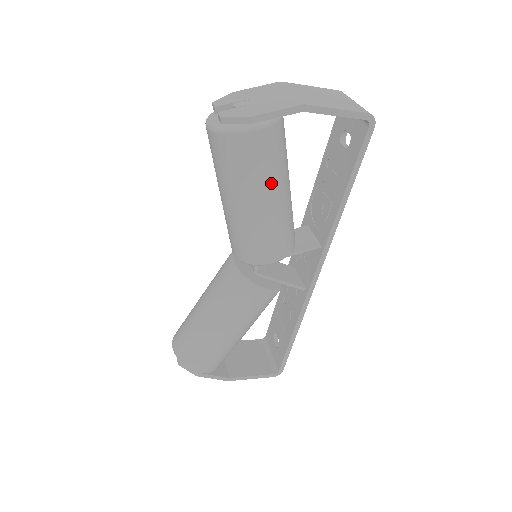
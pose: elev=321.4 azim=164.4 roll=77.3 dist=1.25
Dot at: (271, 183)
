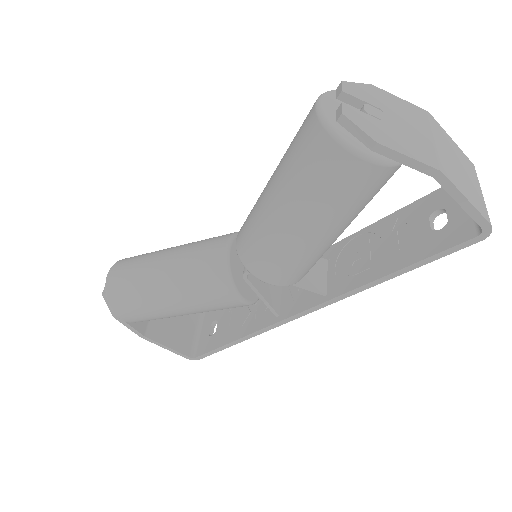
Dot at: (335, 218)
